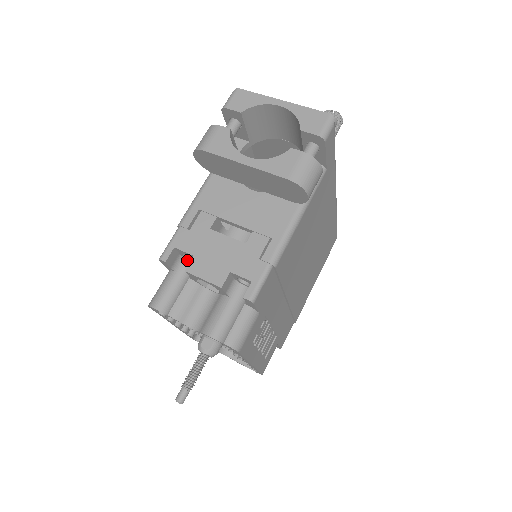
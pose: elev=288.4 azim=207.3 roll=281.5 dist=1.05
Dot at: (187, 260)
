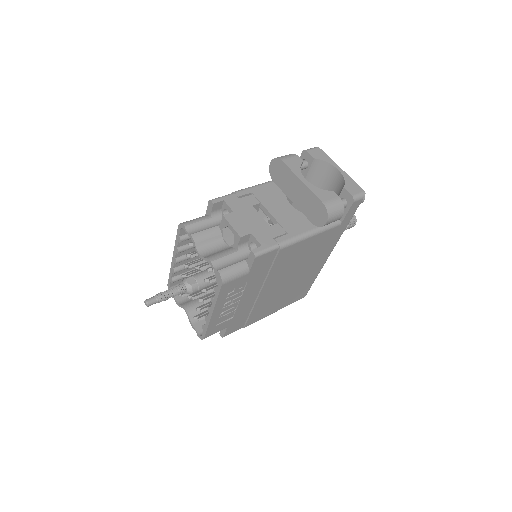
Dot at: occluded
